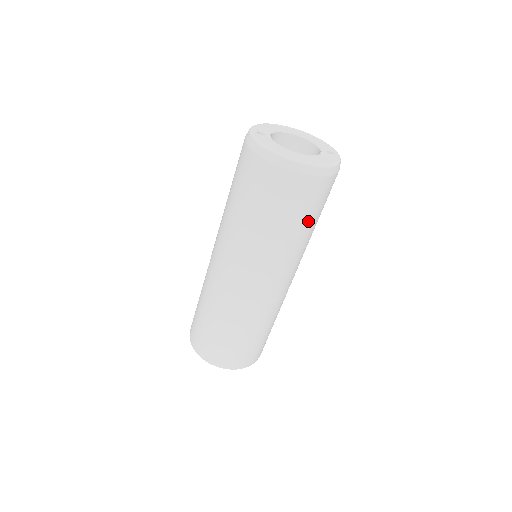
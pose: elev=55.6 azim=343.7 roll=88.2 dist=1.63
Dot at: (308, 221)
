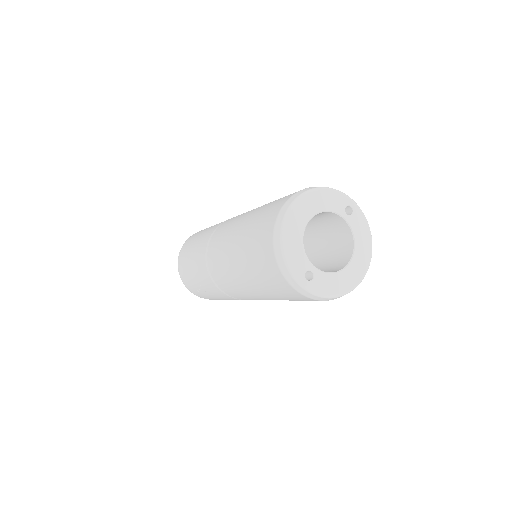
Dot at: occluded
